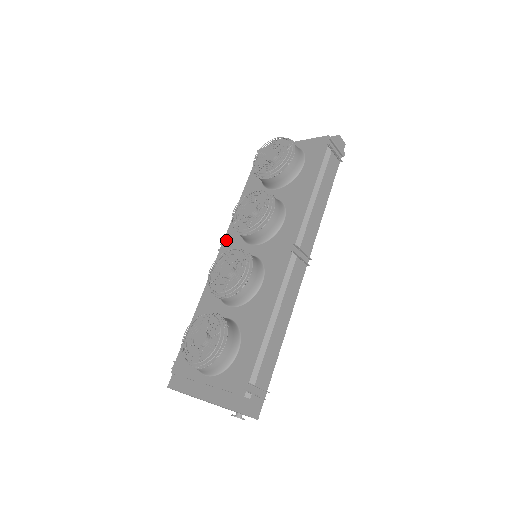
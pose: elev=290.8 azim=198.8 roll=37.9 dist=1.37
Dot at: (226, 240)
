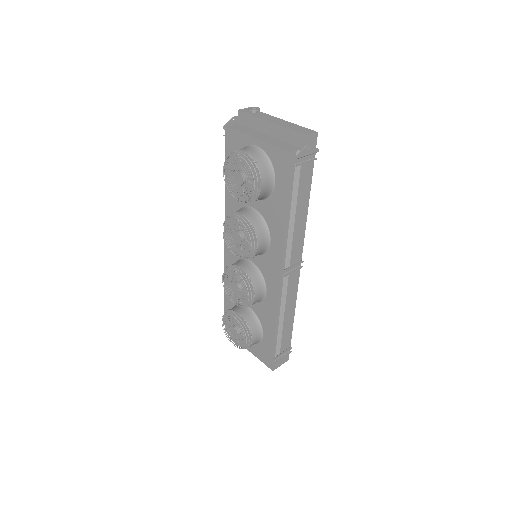
Dot at: occluded
